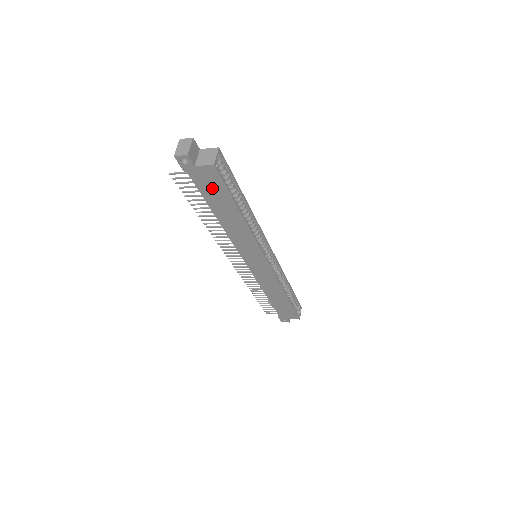
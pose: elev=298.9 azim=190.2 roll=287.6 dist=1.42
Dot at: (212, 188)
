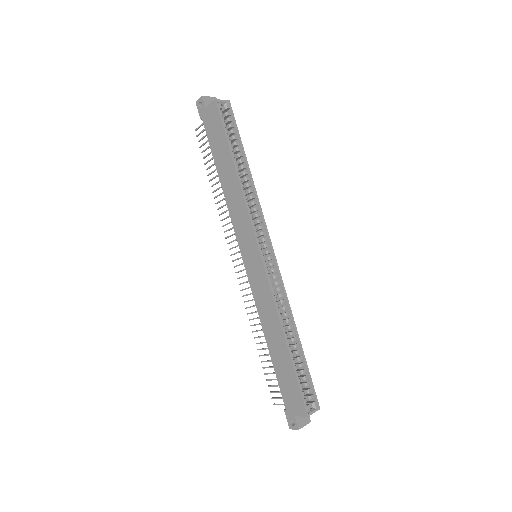
Dot at: (215, 133)
